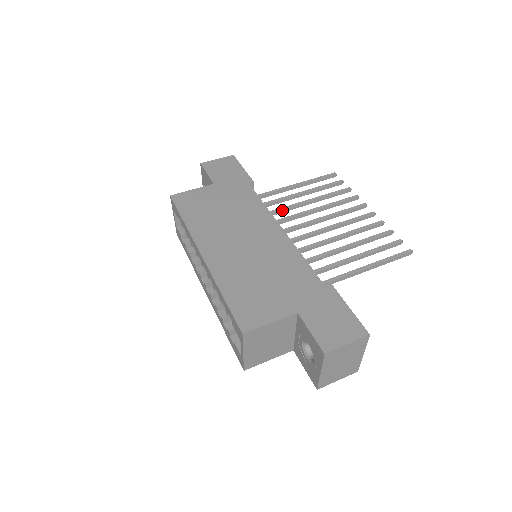
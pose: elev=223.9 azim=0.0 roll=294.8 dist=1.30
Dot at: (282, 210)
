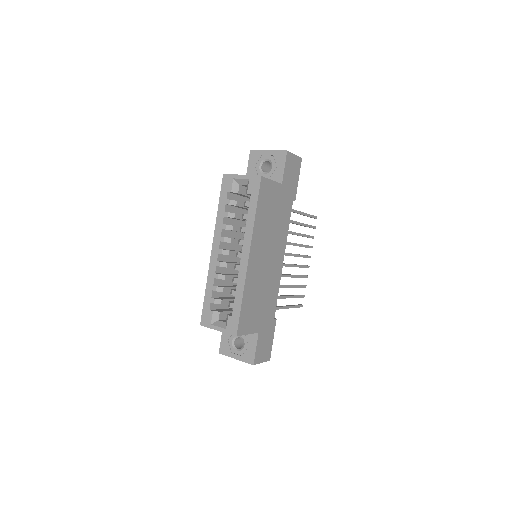
Dot at: occluded
